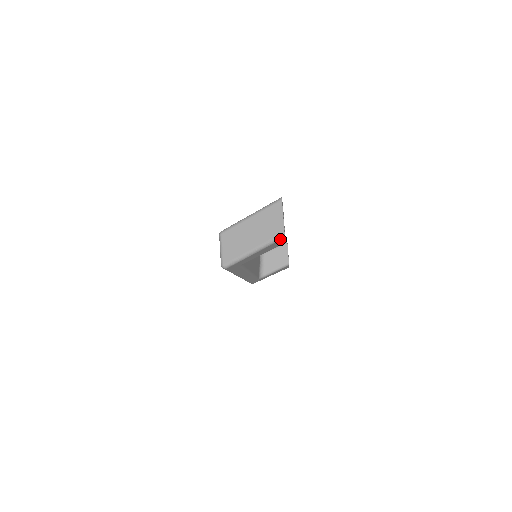
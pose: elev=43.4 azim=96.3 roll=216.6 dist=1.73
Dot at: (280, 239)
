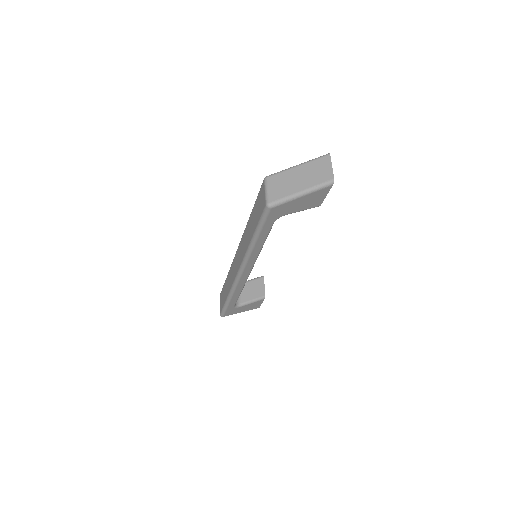
Dot at: (329, 185)
